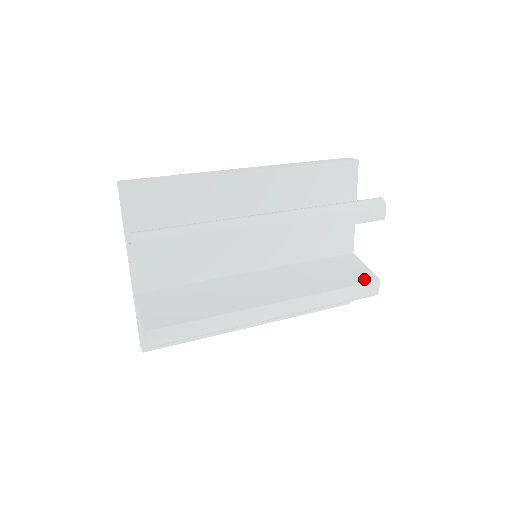
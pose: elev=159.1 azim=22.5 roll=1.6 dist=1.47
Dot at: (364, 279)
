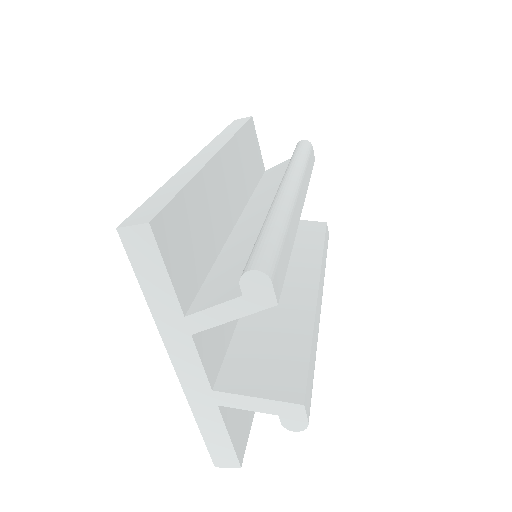
Dot at: (320, 228)
